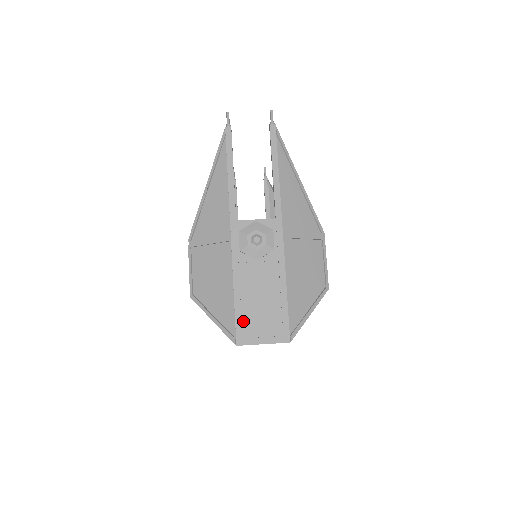
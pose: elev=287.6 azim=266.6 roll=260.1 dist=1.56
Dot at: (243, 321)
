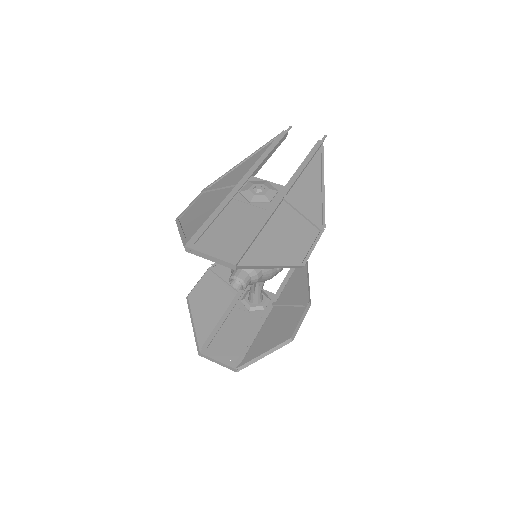
Dot at: (205, 234)
